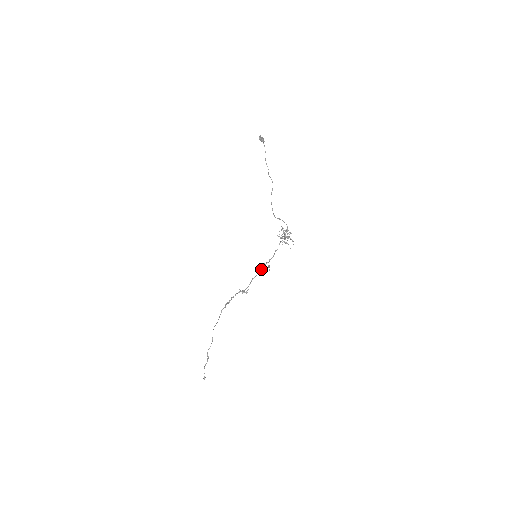
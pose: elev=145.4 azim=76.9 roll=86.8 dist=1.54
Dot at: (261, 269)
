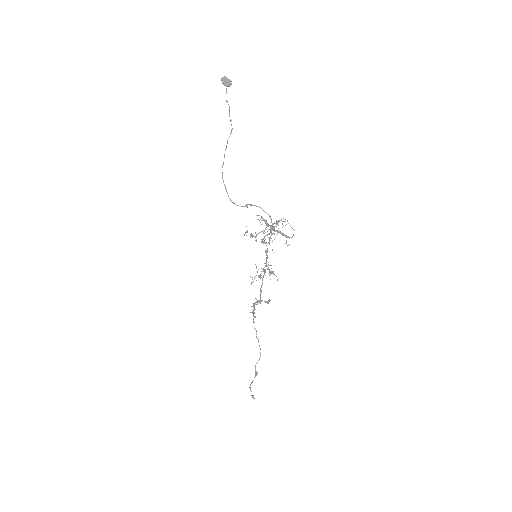
Dot at: (263, 275)
